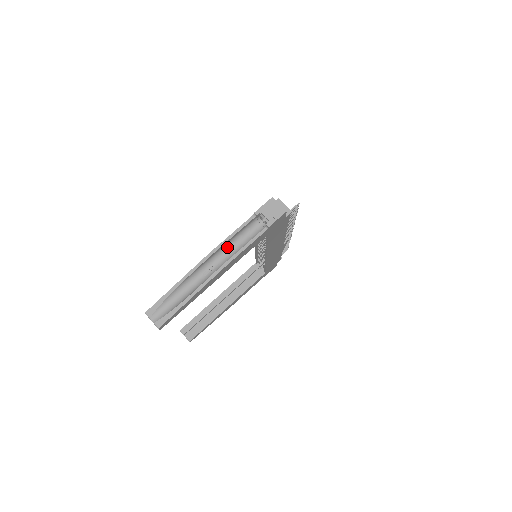
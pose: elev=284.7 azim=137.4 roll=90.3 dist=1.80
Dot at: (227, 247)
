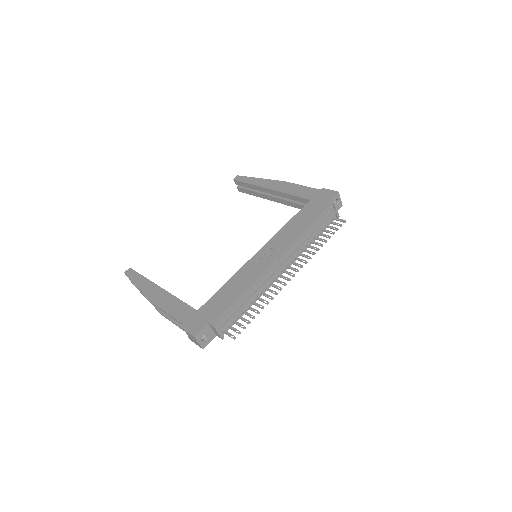
Dot at: occluded
